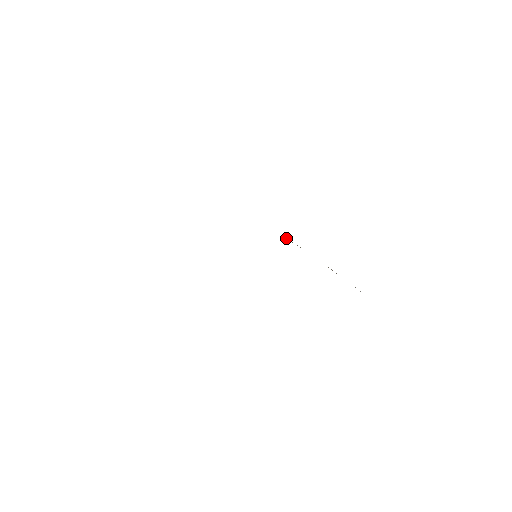
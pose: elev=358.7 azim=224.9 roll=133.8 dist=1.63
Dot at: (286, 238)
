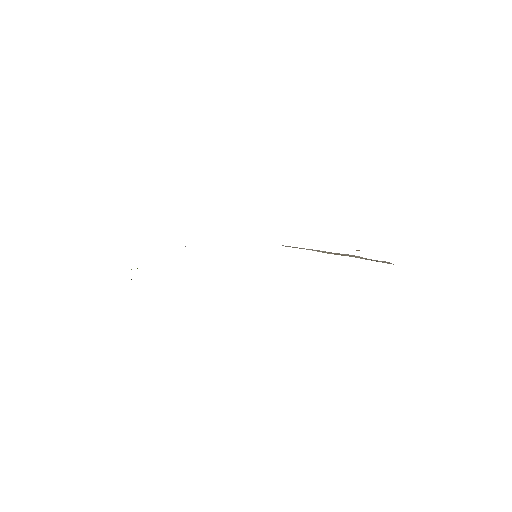
Dot at: occluded
